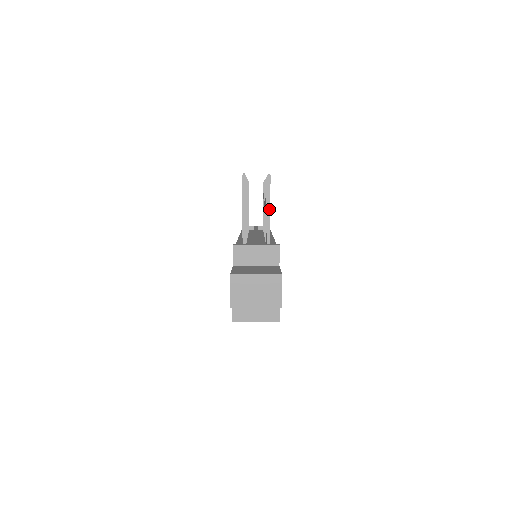
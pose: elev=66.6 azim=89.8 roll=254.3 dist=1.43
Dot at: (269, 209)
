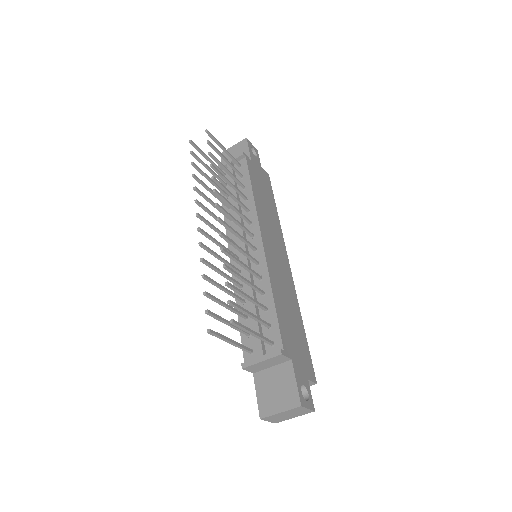
Dot at: (252, 334)
